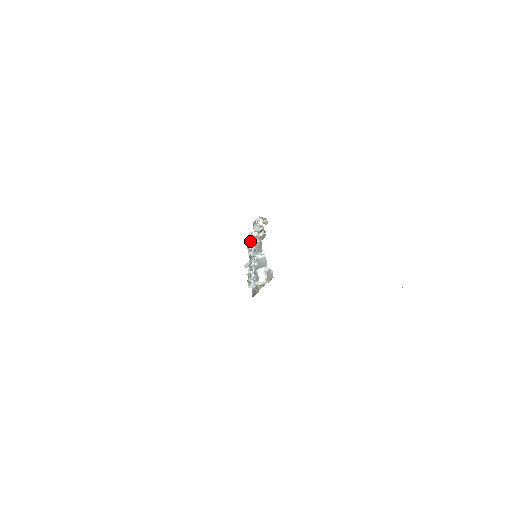
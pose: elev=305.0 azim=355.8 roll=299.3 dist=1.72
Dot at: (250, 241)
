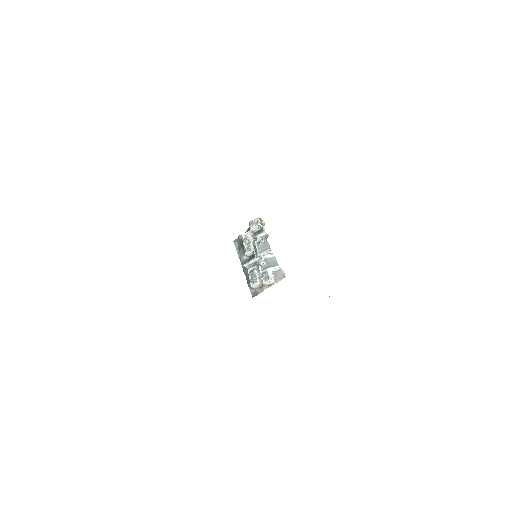
Dot at: (247, 241)
